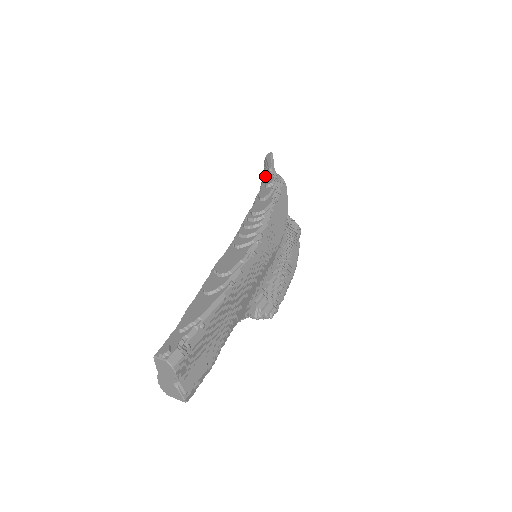
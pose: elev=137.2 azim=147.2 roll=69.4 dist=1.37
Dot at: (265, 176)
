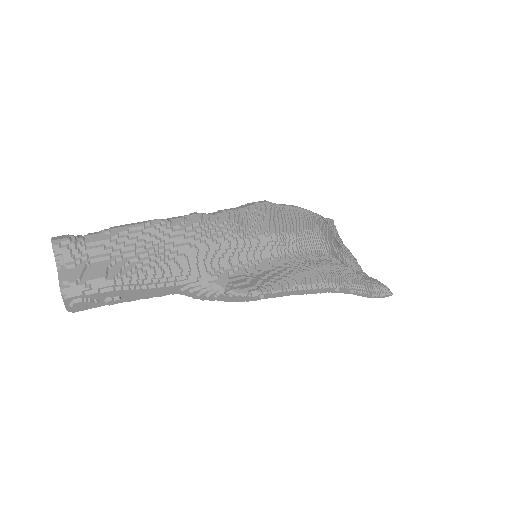
Dot at: occluded
